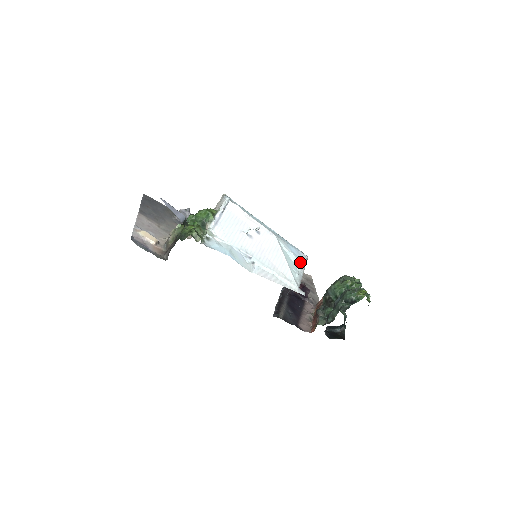
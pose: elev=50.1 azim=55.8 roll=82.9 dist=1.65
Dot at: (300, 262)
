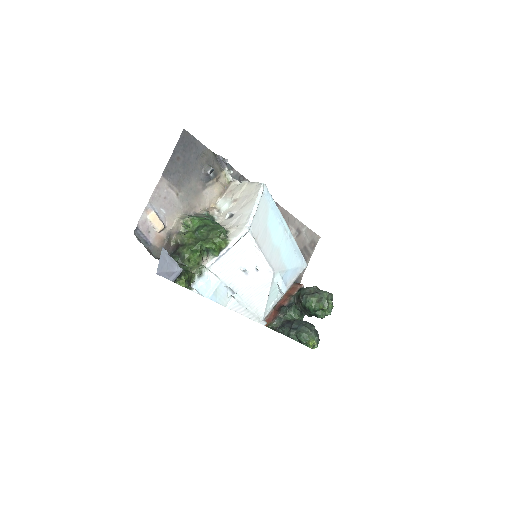
Dot at: (289, 282)
